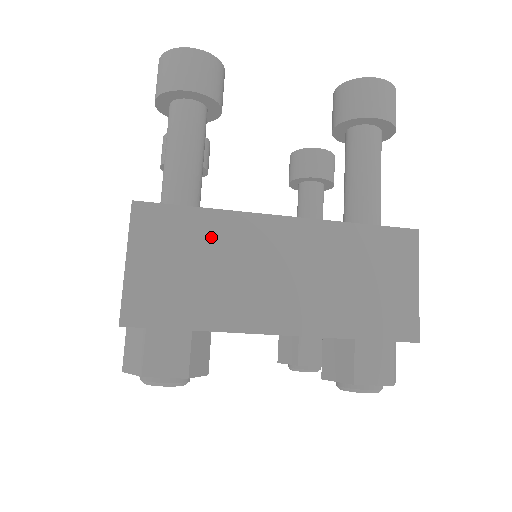
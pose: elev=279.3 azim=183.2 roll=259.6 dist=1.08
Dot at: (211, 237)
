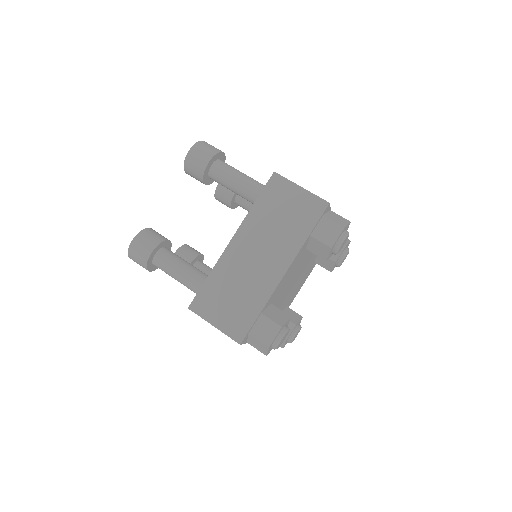
Dot at: (223, 281)
